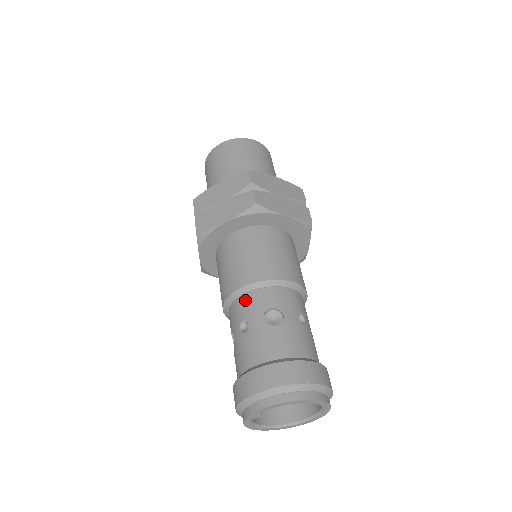
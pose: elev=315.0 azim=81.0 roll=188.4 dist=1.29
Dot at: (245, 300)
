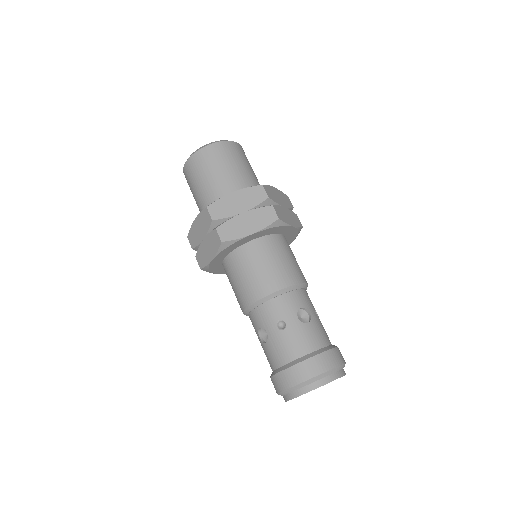
Dot at: (277, 303)
